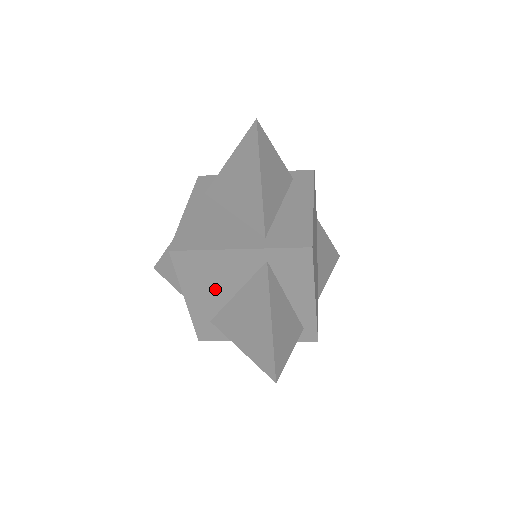
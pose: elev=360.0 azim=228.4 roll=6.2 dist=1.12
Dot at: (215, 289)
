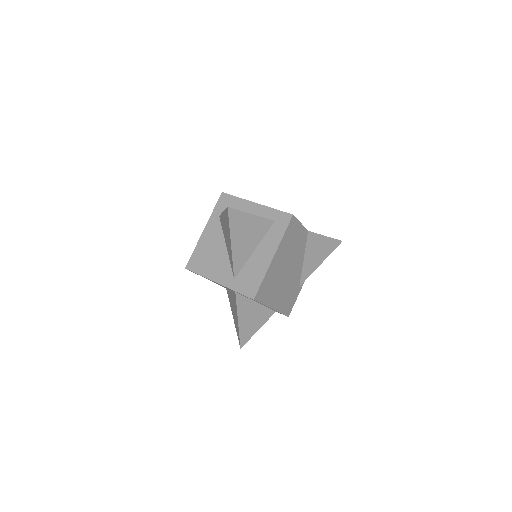
Dot at: occluded
